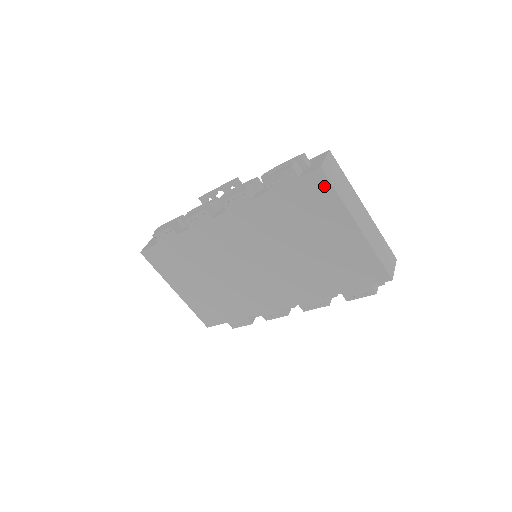
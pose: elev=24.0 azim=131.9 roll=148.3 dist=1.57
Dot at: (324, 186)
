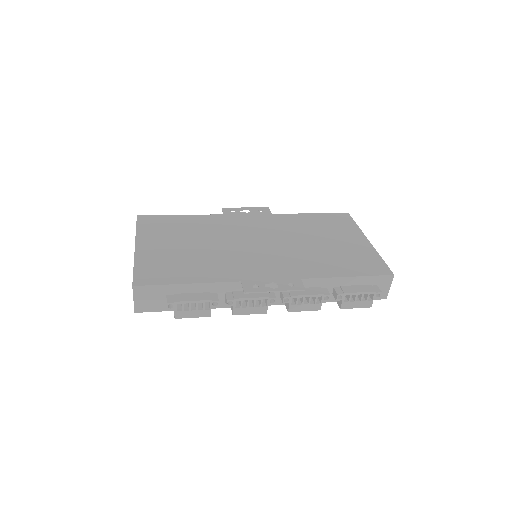
Dot at: occluded
